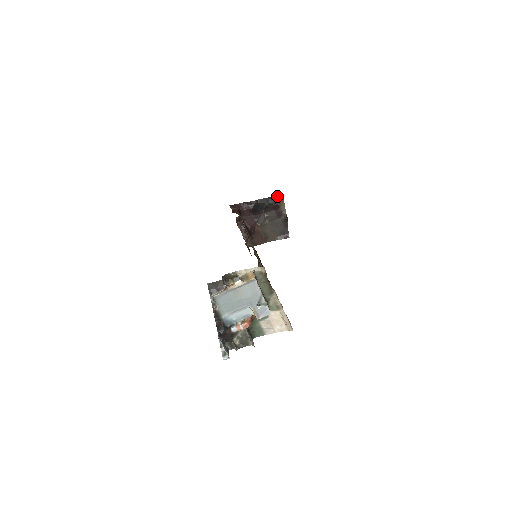
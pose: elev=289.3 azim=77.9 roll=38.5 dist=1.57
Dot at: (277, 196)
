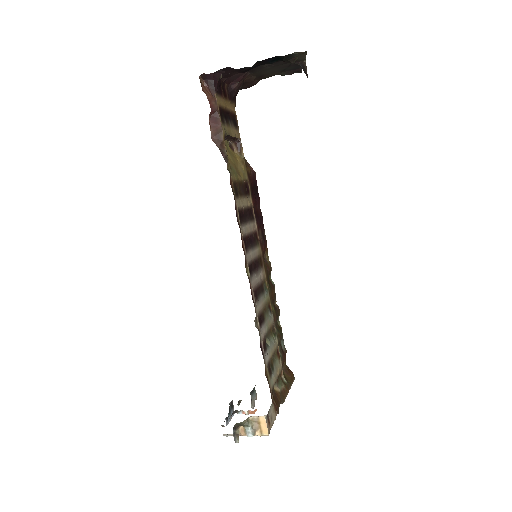
Dot at: (295, 52)
